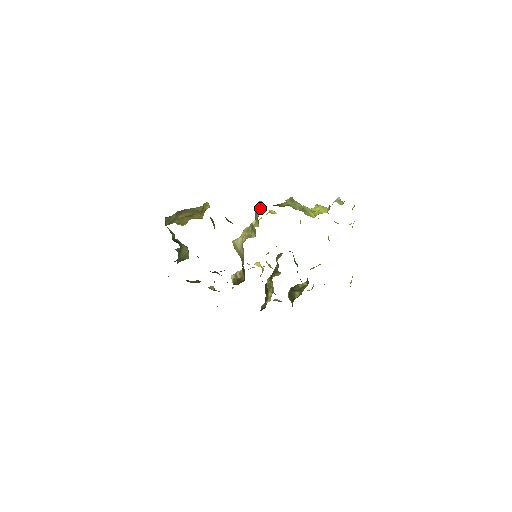
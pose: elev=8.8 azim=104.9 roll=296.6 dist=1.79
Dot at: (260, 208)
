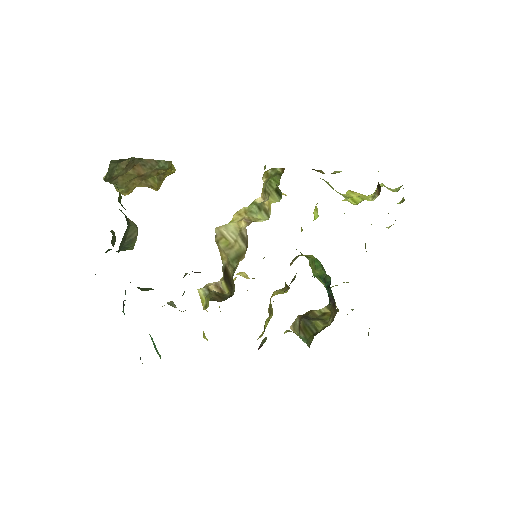
Dot at: (278, 175)
